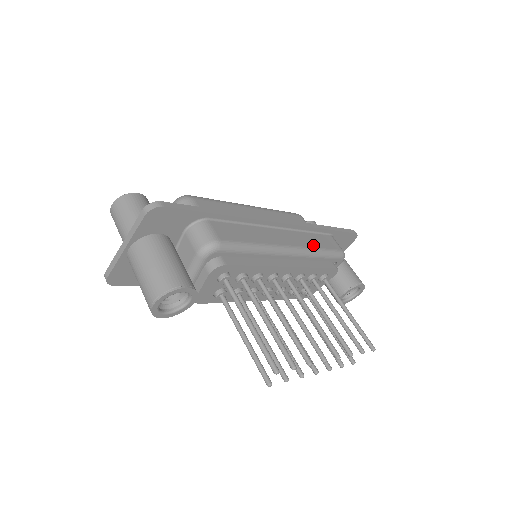
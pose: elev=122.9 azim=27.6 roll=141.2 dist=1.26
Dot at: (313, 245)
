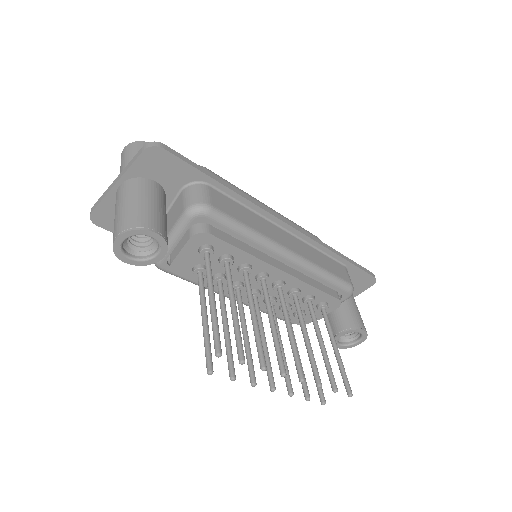
Dot at: (319, 263)
